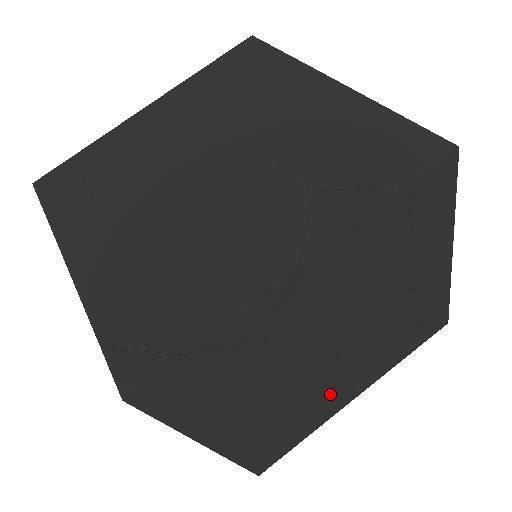
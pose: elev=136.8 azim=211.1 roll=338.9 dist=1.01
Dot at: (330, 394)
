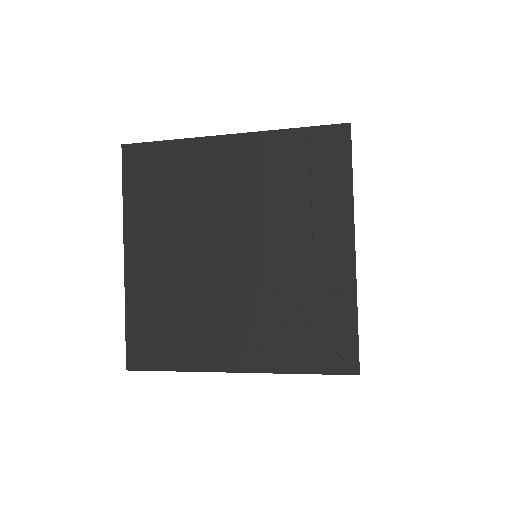
Dot at: occluded
